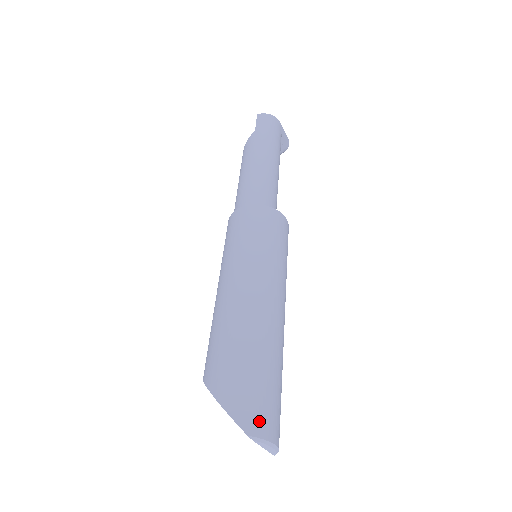
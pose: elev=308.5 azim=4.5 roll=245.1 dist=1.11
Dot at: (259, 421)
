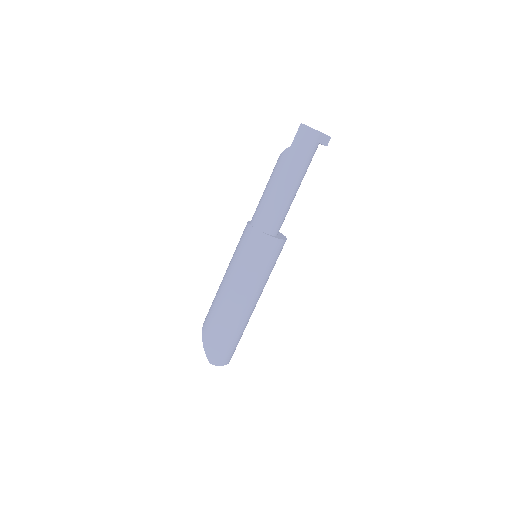
Dot at: (217, 359)
